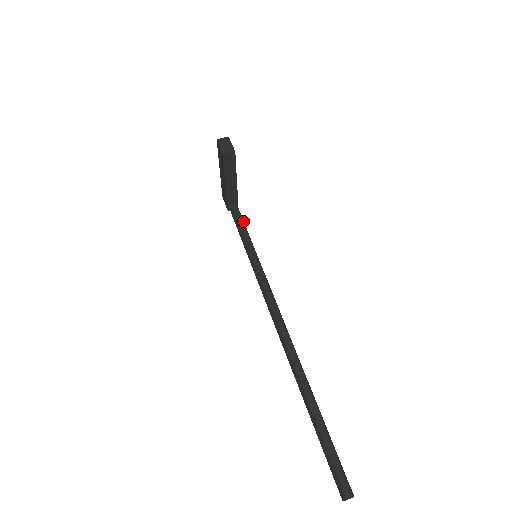
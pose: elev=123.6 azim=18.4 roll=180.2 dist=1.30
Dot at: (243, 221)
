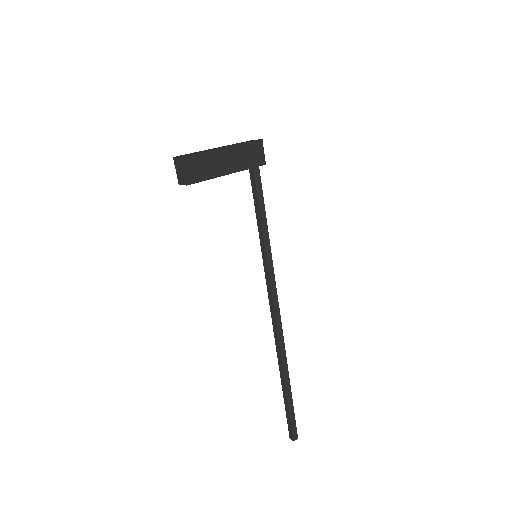
Dot at: (260, 195)
